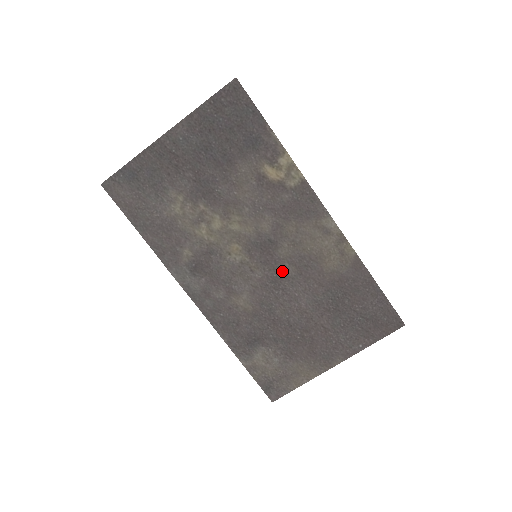
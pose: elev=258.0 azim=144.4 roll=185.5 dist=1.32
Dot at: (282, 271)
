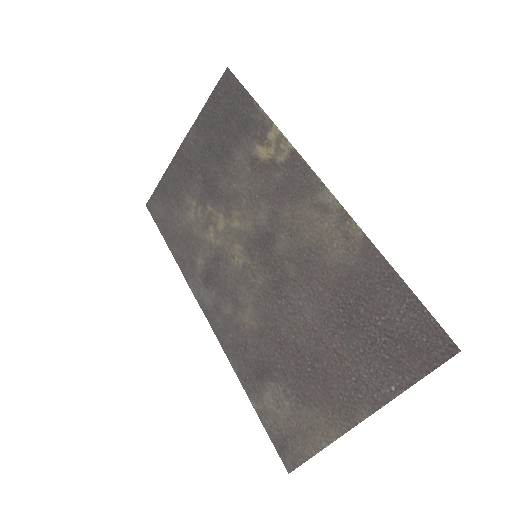
Dot at: (282, 272)
